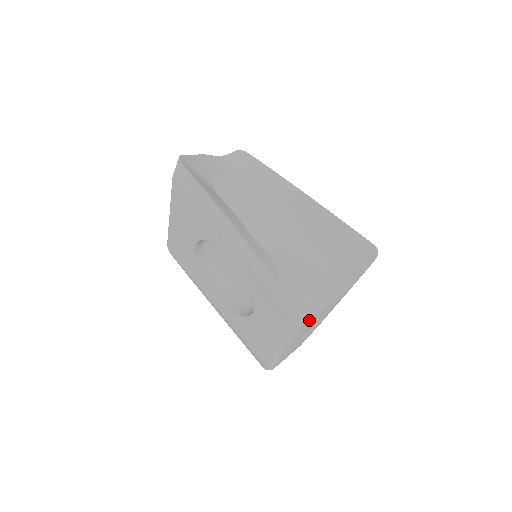
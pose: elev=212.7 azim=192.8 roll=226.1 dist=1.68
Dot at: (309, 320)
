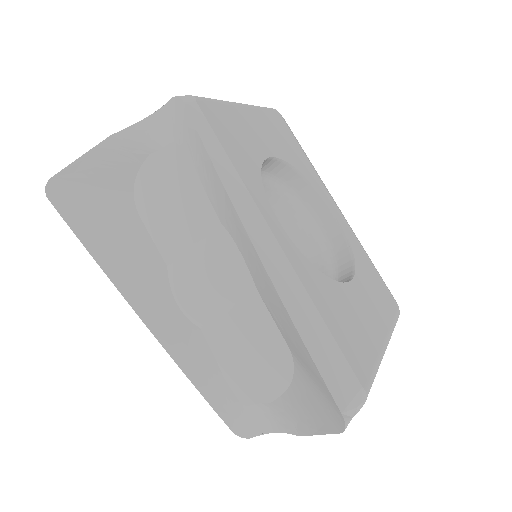
Dot at: occluded
